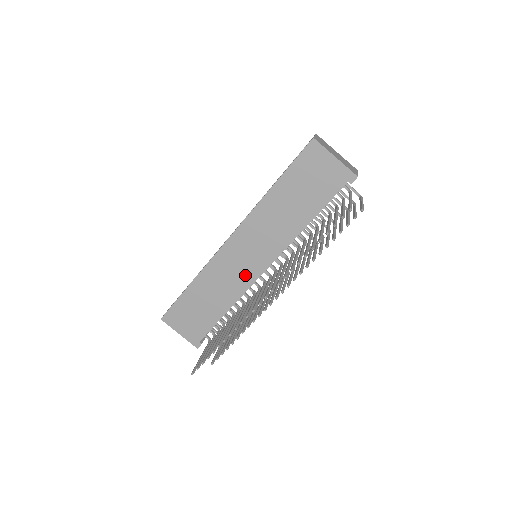
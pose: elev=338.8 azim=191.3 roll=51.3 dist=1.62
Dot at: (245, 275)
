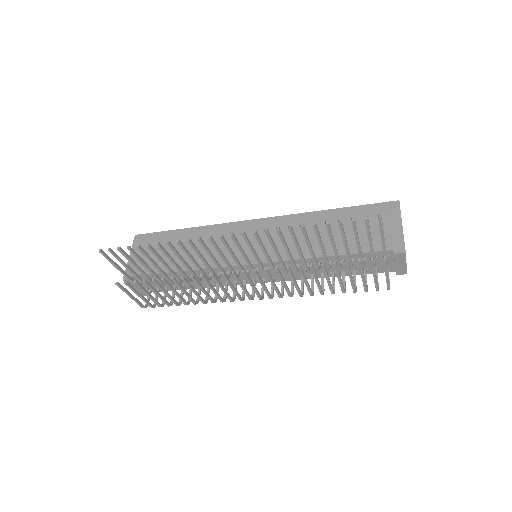
Dot at: occluded
